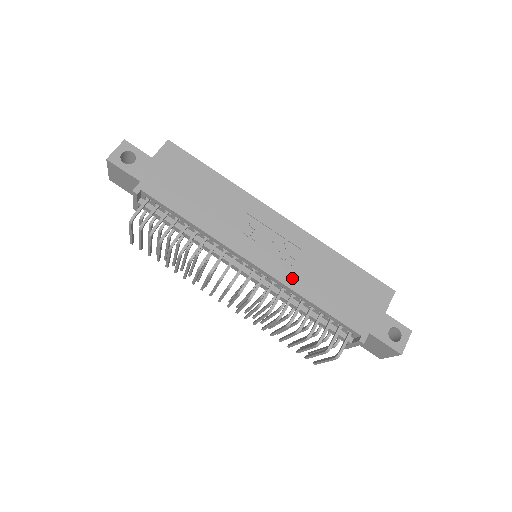
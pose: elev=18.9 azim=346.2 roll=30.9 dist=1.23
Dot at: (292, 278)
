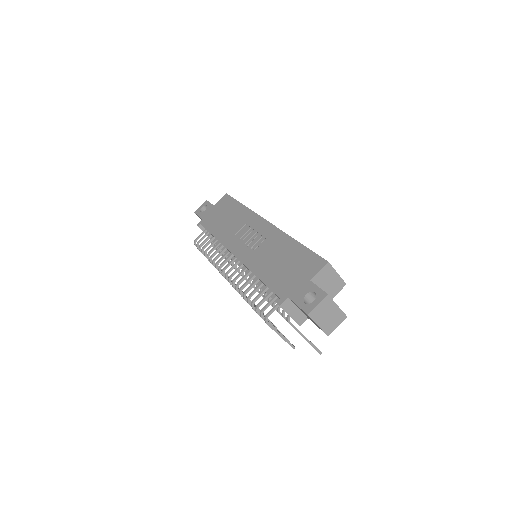
Dot at: (252, 261)
